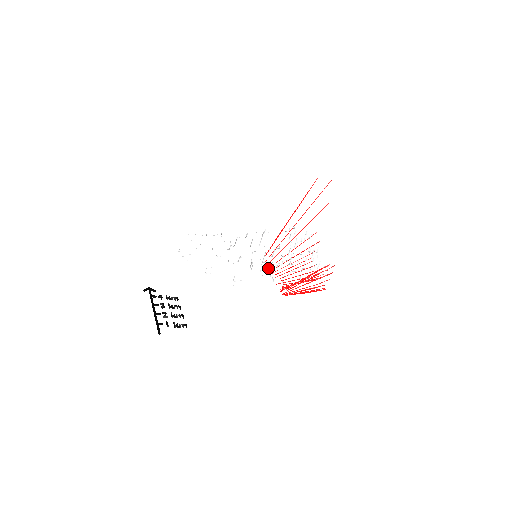
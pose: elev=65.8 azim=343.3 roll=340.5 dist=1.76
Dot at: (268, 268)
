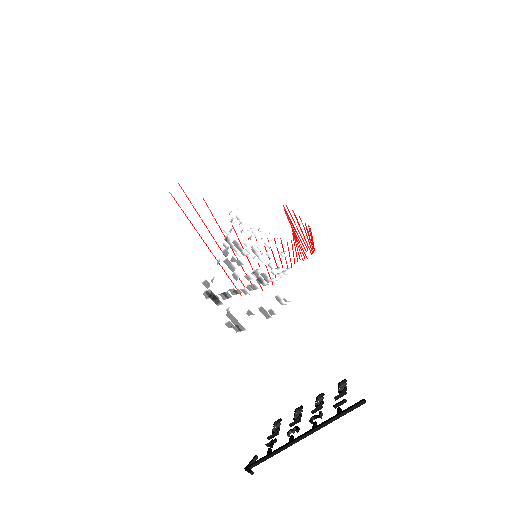
Dot at: (261, 288)
